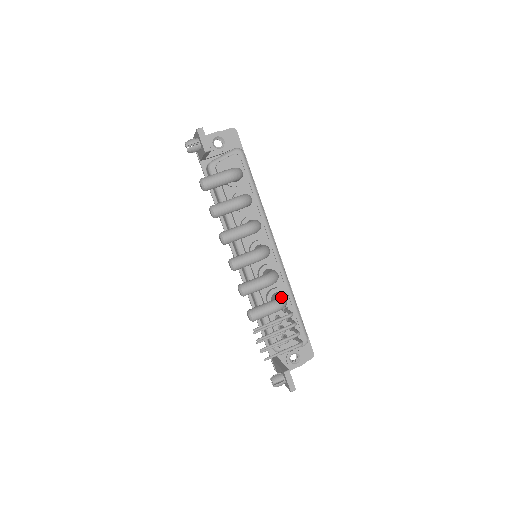
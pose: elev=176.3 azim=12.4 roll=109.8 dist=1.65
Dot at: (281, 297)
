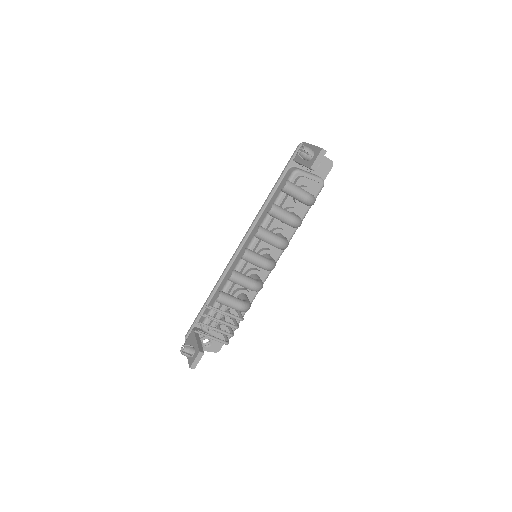
Dot at: (249, 303)
